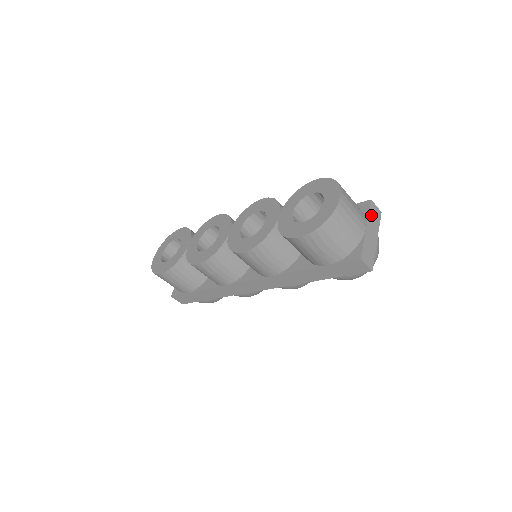
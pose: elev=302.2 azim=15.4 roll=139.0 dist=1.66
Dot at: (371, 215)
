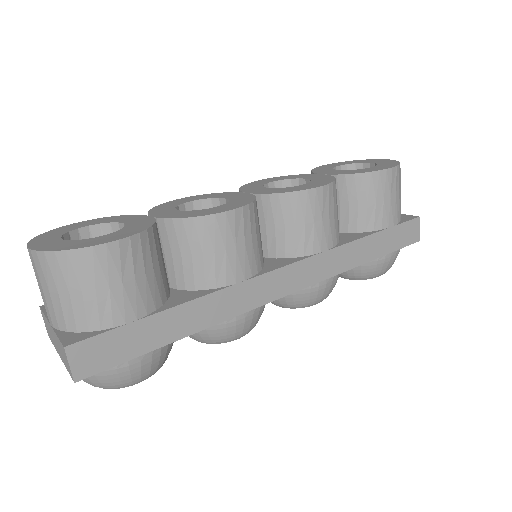
Dot at: occluded
